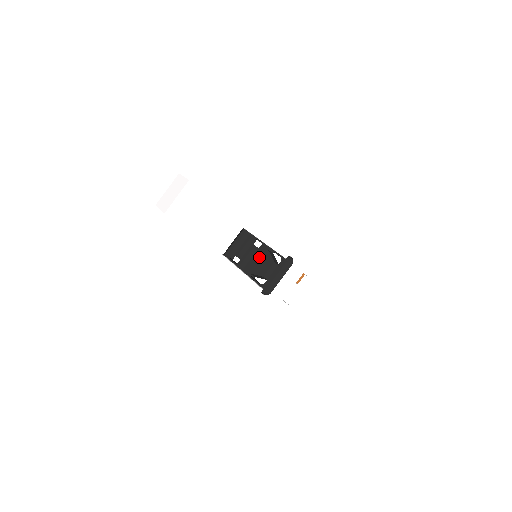
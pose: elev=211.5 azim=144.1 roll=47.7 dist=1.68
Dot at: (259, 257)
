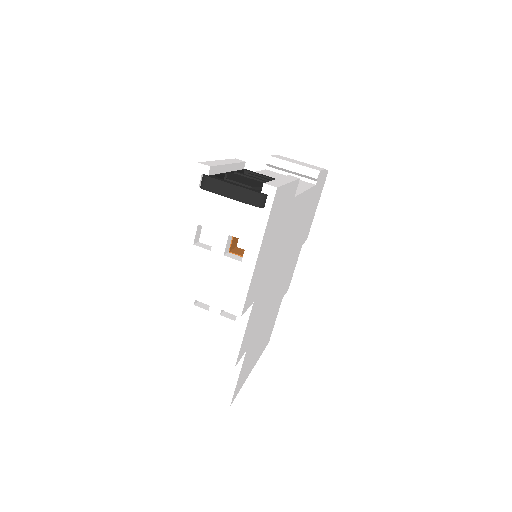
Dot at: (254, 181)
